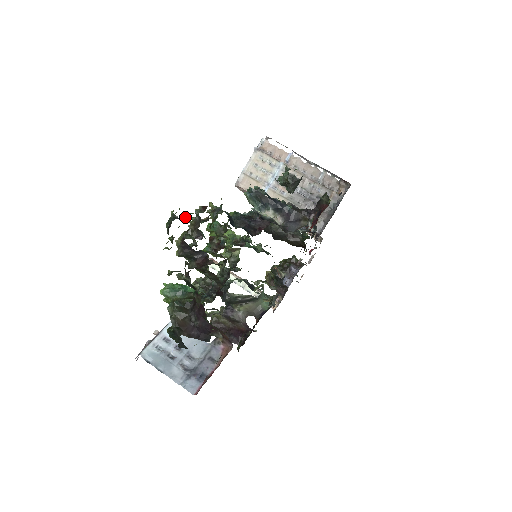
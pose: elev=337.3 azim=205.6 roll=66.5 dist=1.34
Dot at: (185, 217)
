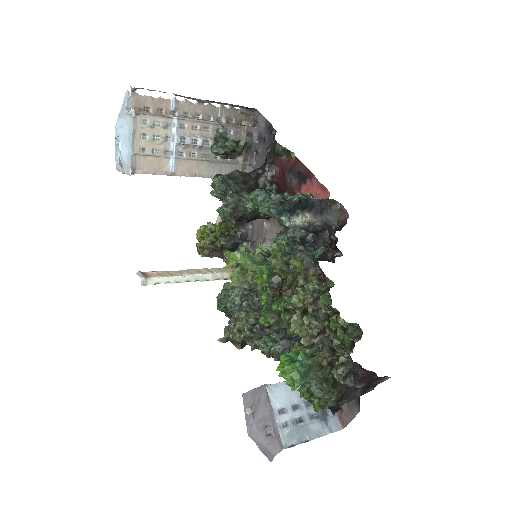
Dot at: (326, 309)
